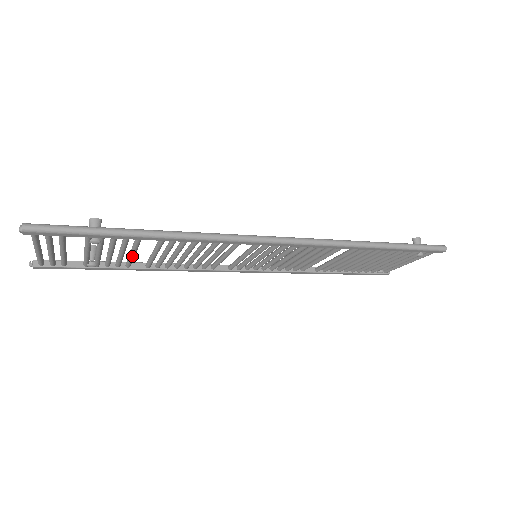
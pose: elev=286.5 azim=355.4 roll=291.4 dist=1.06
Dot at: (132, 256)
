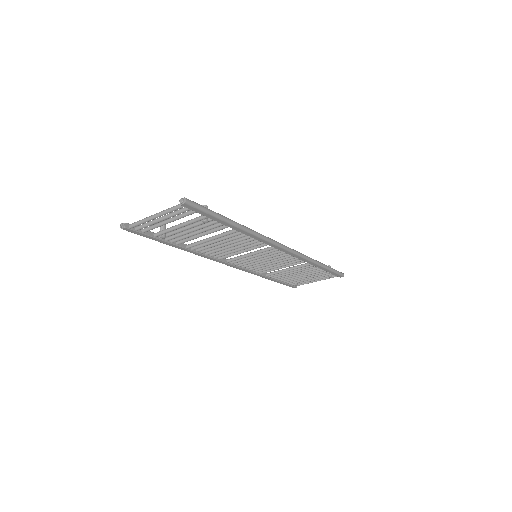
Dot at: occluded
